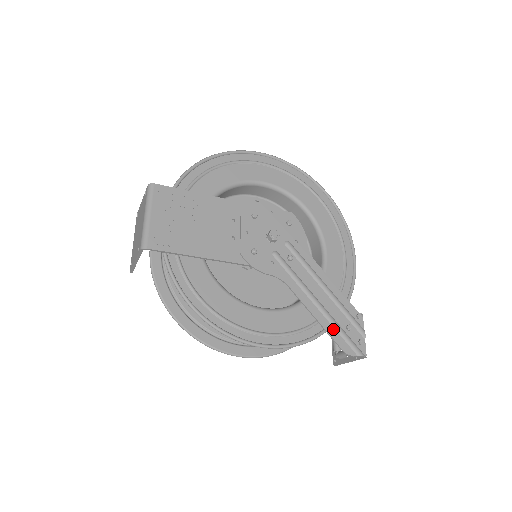
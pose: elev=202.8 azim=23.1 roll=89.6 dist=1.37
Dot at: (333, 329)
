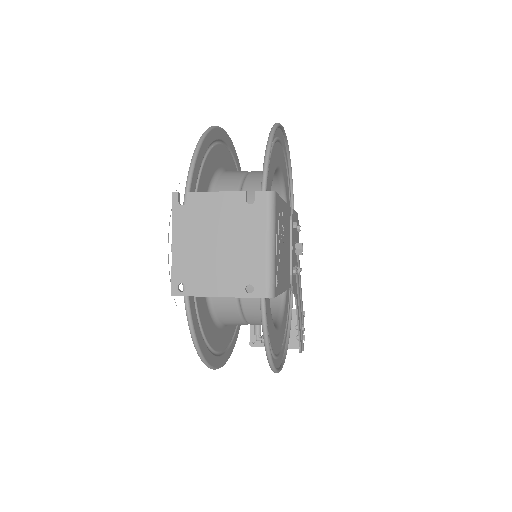
Dot at: (301, 333)
